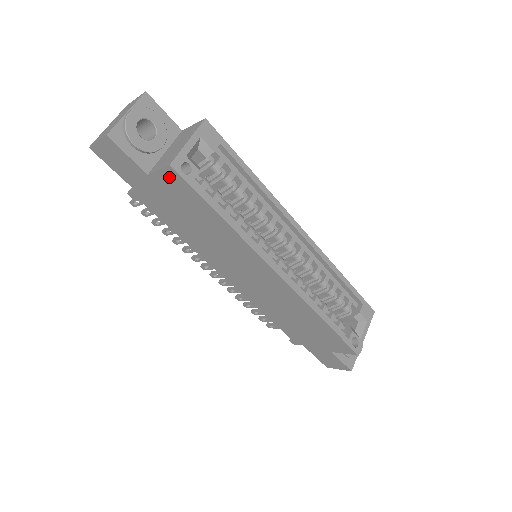
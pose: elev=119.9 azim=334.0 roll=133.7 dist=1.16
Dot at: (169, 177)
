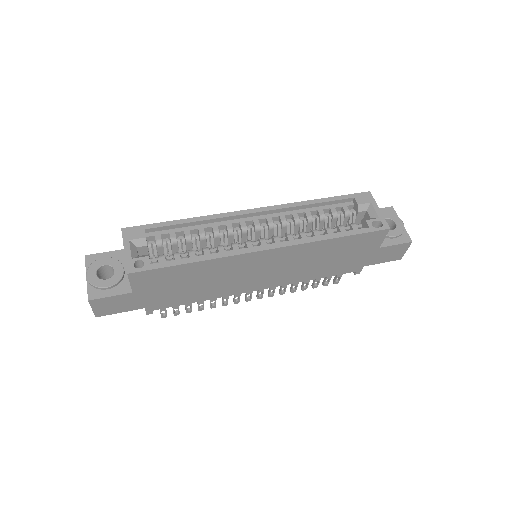
Dot at: (139, 280)
